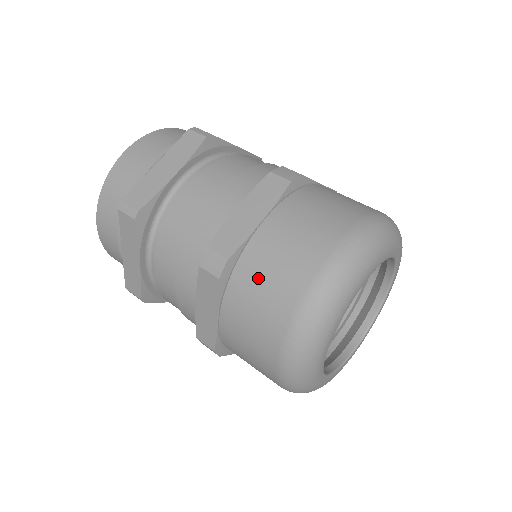
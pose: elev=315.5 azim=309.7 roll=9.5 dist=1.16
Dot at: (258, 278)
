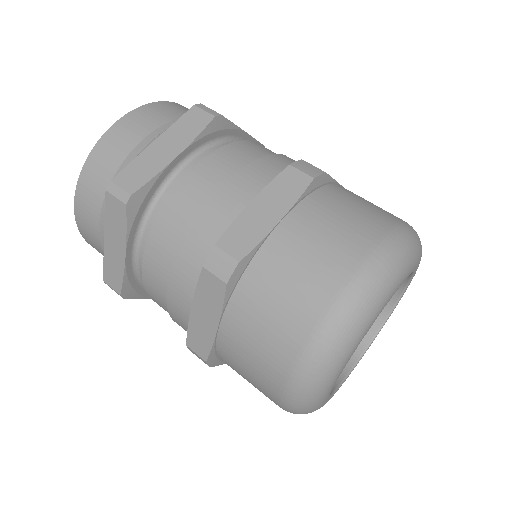
Dot at: (272, 287)
